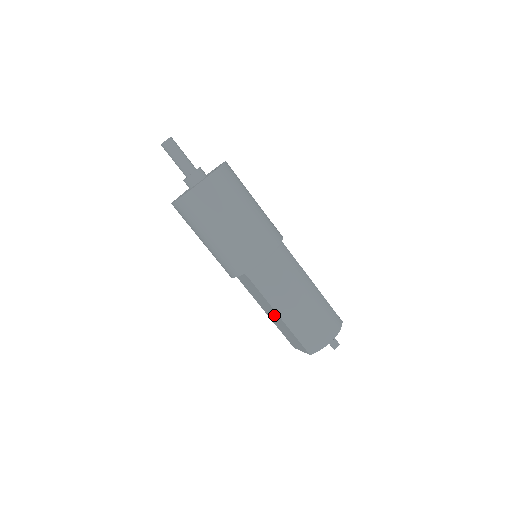
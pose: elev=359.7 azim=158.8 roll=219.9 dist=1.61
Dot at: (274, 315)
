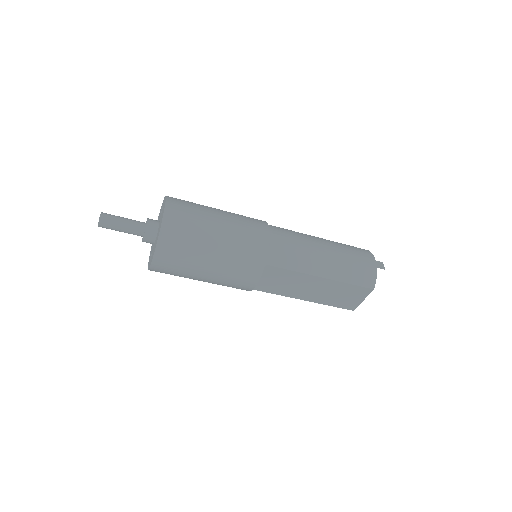
Dot at: (317, 286)
